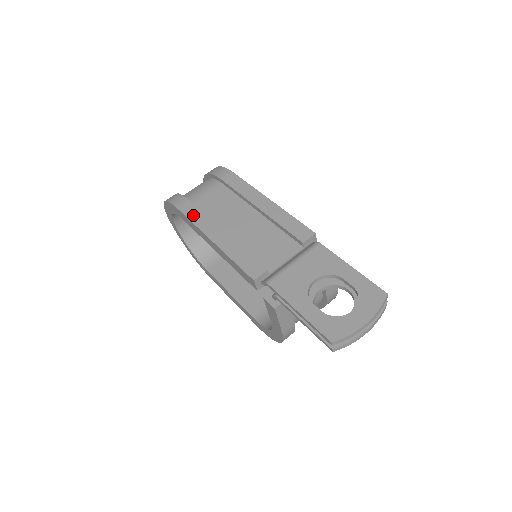
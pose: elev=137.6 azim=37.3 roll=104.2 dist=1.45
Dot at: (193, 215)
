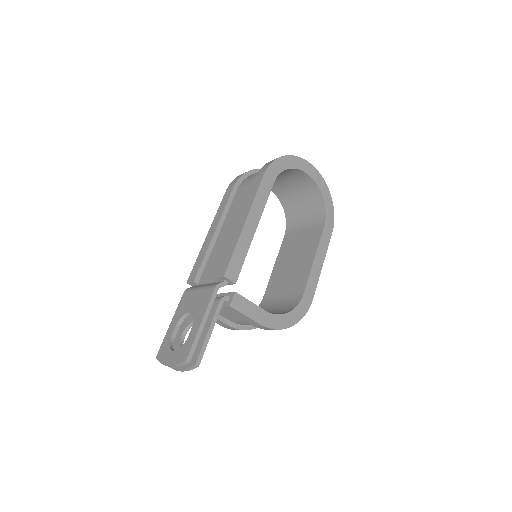
Dot at: (223, 203)
